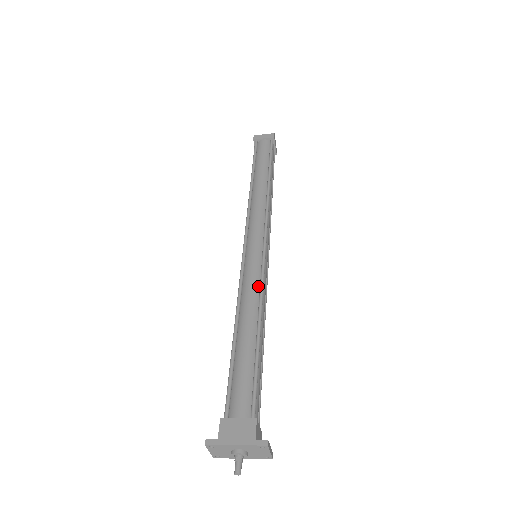
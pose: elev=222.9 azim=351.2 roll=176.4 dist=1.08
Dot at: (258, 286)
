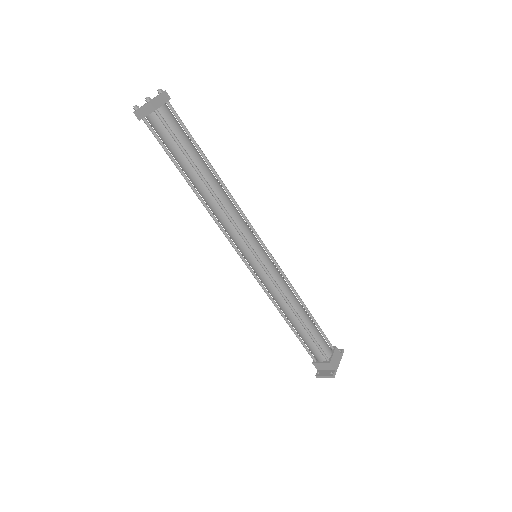
Dot at: (285, 281)
